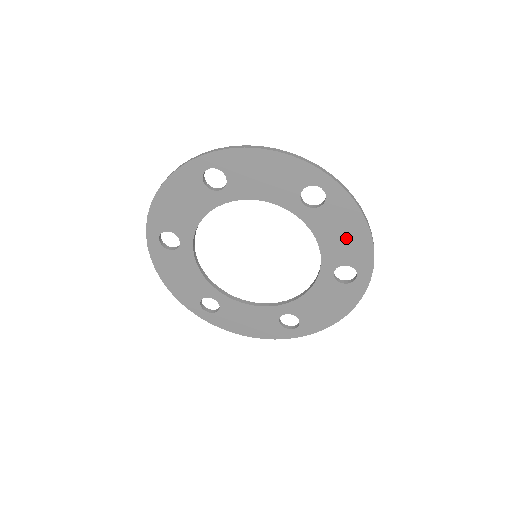
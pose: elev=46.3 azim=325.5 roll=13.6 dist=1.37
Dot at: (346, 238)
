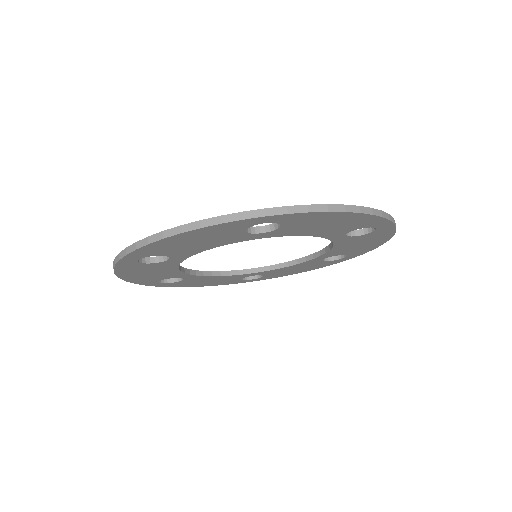
Dot at: (360, 246)
